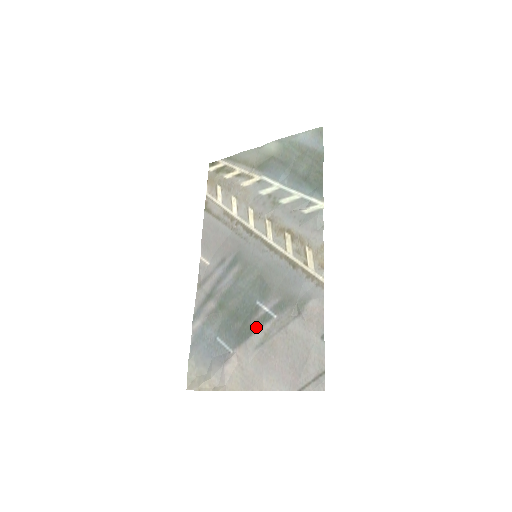
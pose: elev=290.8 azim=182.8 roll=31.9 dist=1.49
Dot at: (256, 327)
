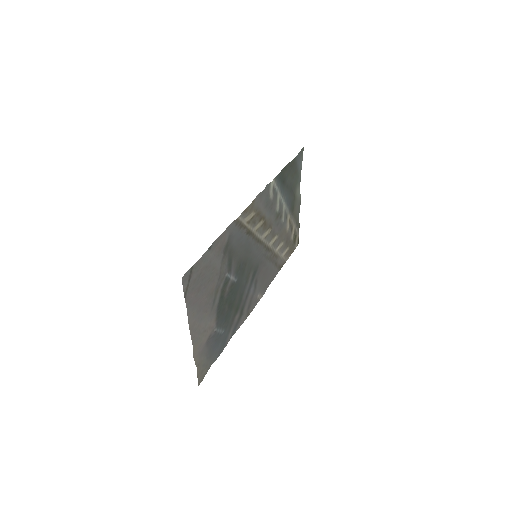
Dot at: (221, 294)
